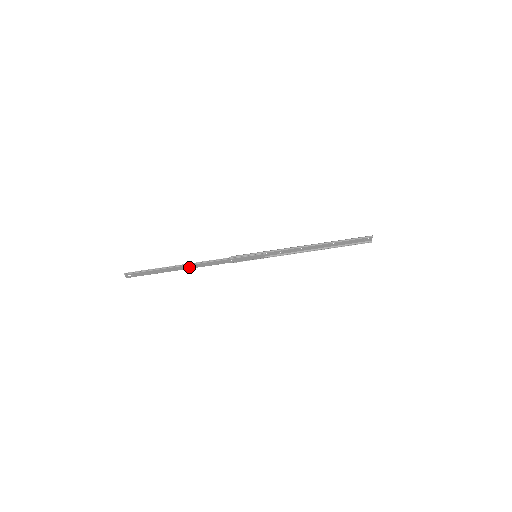
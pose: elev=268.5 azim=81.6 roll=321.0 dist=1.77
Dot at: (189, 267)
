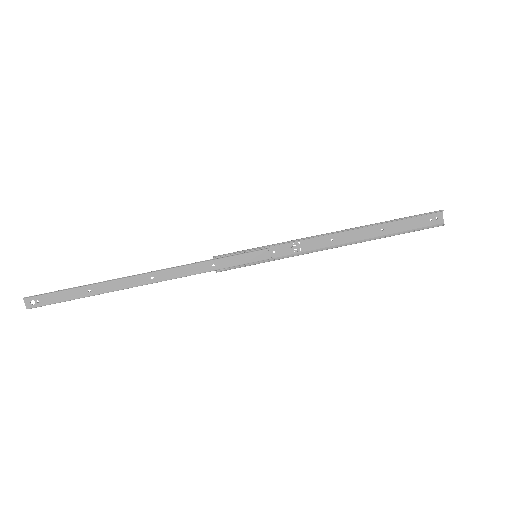
Dot at: (141, 281)
